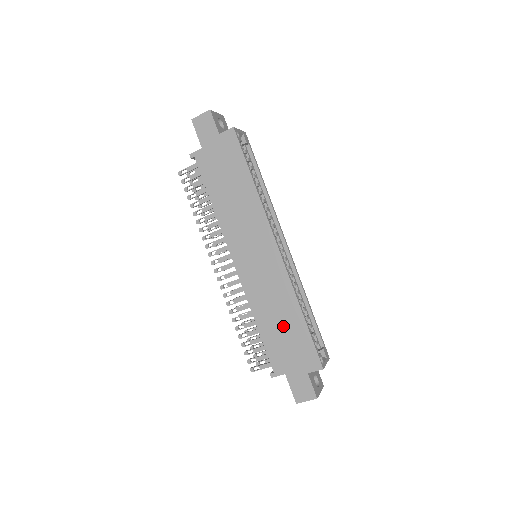
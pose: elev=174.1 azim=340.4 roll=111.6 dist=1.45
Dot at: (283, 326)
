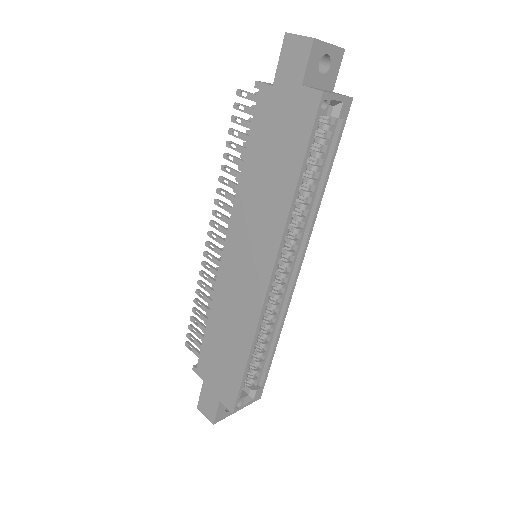
Dot at: (226, 347)
